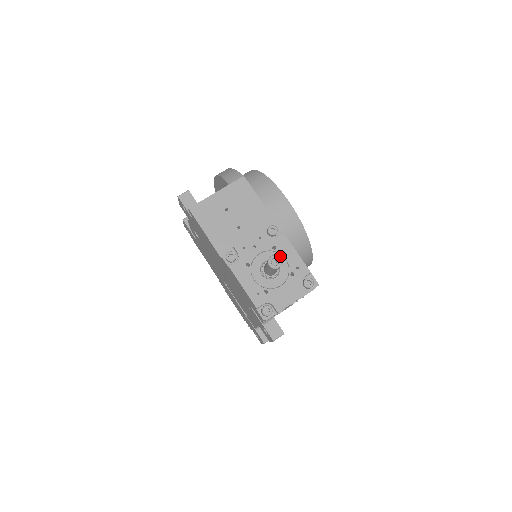
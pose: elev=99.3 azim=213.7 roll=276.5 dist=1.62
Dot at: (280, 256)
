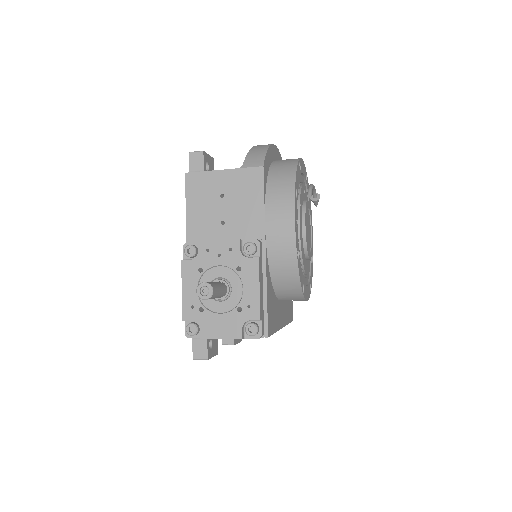
Dot at: (239, 282)
